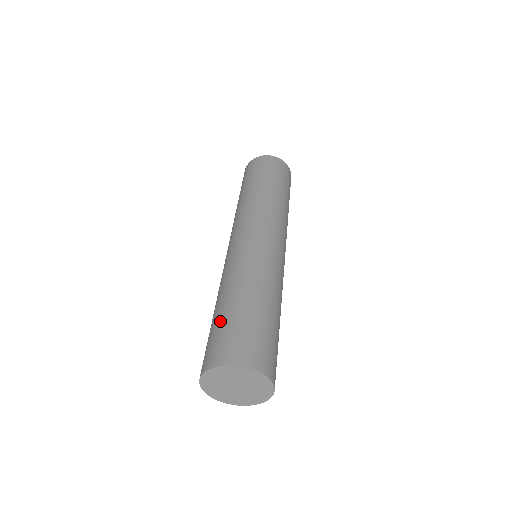
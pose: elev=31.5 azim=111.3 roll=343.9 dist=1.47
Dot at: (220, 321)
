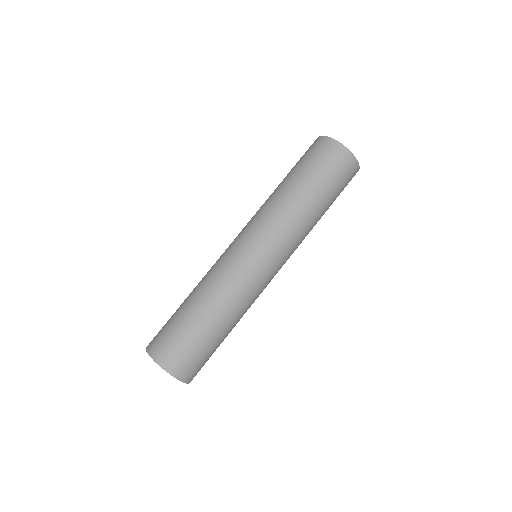
Dot at: (173, 314)
